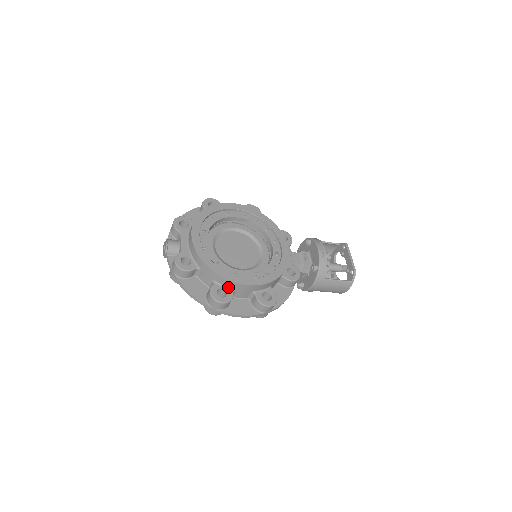
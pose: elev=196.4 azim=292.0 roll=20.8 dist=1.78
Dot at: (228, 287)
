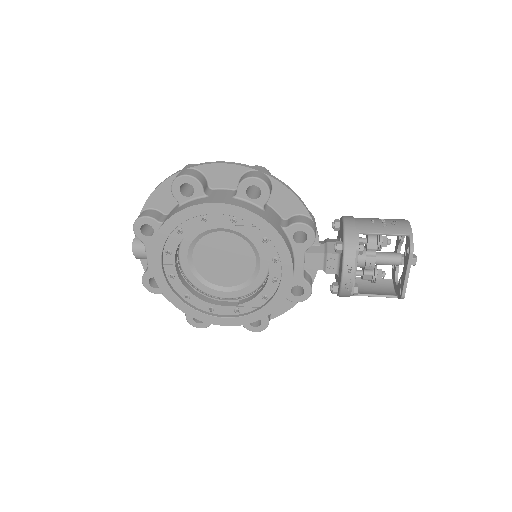
Dot at: occluded
